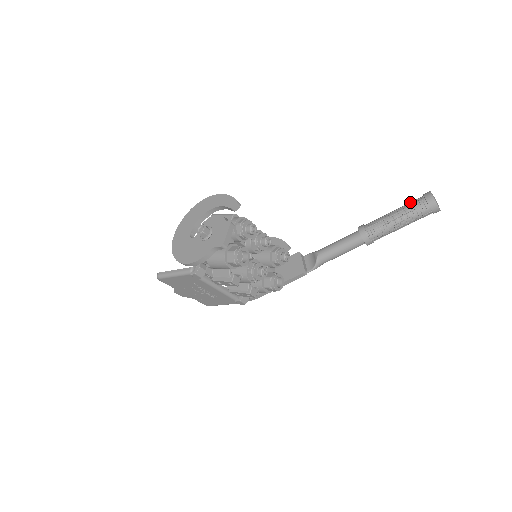
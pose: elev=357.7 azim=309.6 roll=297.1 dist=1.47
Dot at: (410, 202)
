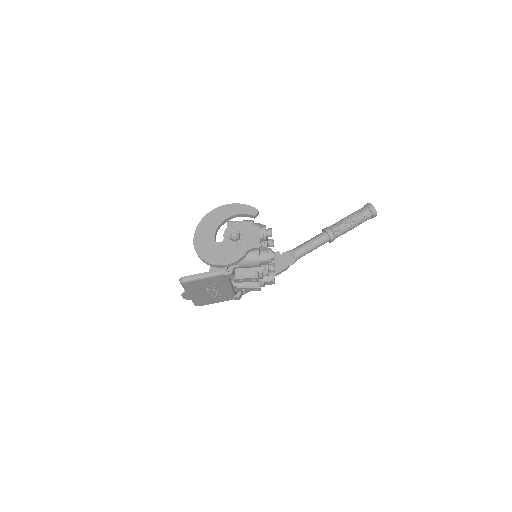
Dot at: (358, 210)
